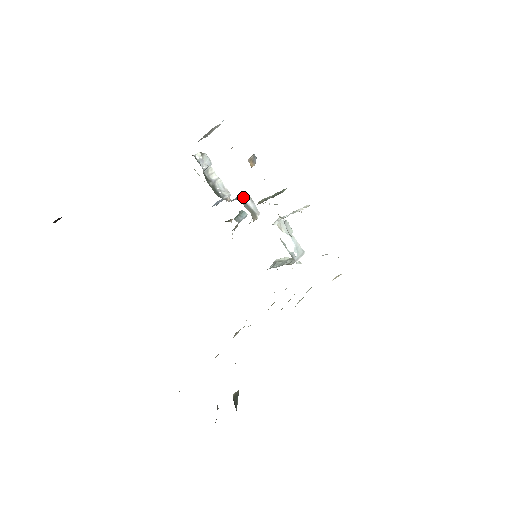
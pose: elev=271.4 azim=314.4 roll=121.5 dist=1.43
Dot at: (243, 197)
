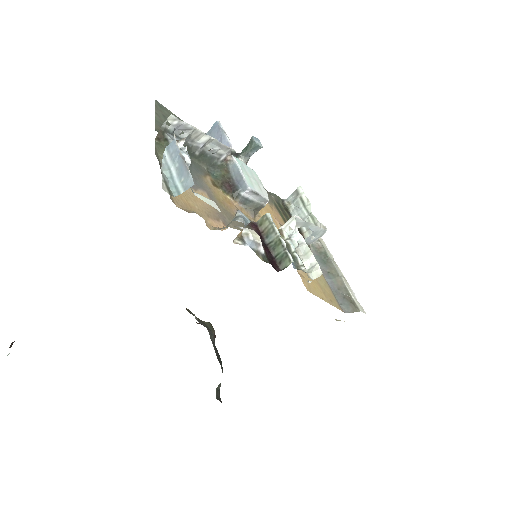
Dot at: (243, 194)
